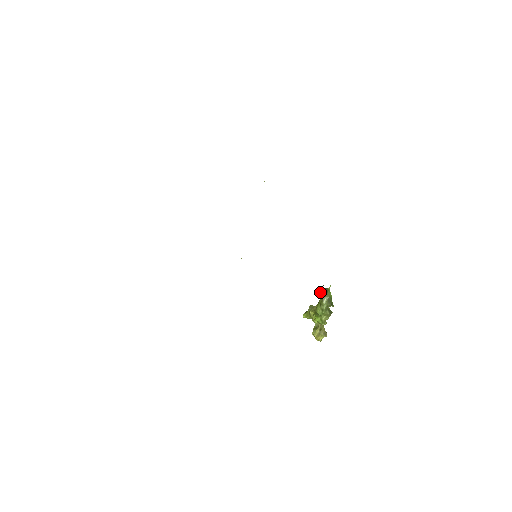
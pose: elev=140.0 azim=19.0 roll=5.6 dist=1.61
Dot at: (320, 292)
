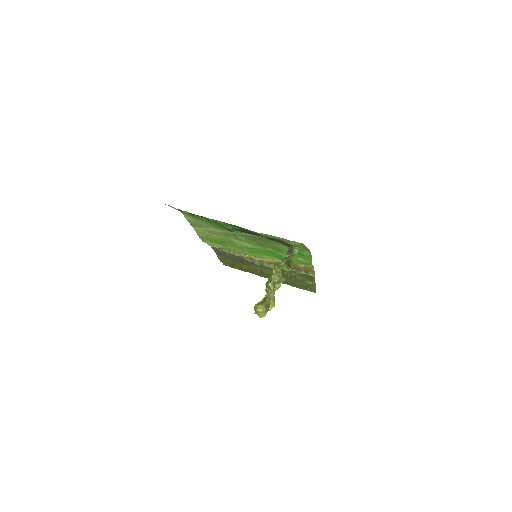
Dot at: (285, 255)
